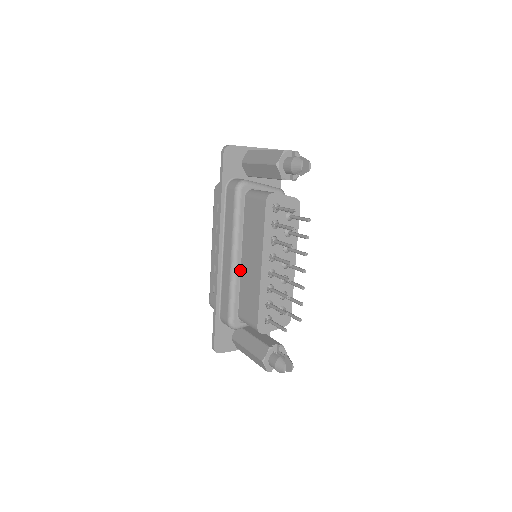
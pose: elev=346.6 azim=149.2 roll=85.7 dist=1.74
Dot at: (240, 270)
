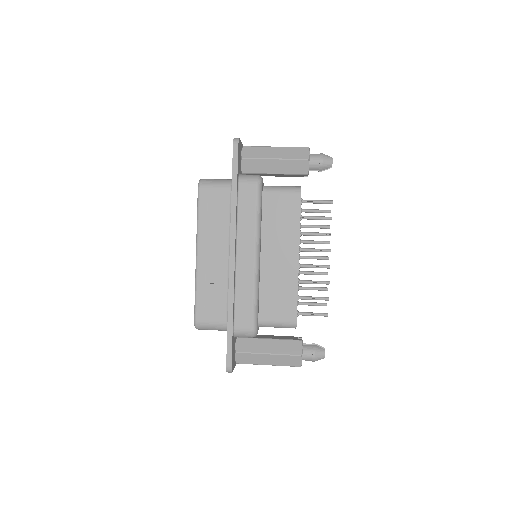
Dot at: occluded
